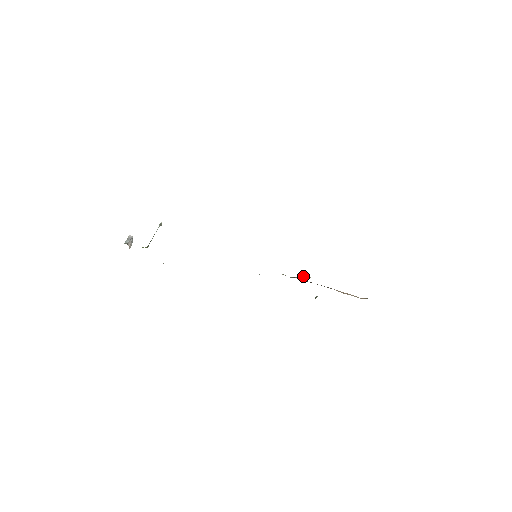
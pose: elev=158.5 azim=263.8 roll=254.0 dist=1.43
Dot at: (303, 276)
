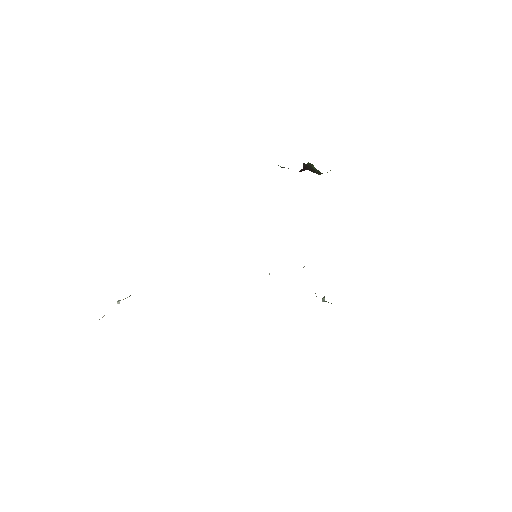
Dot at: occluded
